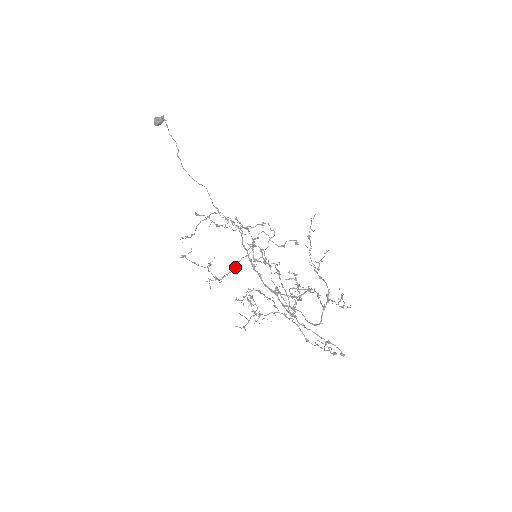
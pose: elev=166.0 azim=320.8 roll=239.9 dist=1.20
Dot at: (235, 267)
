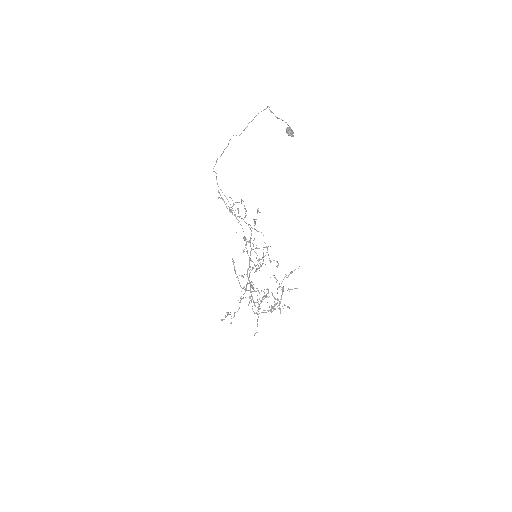
Dot at: (261, 266)
